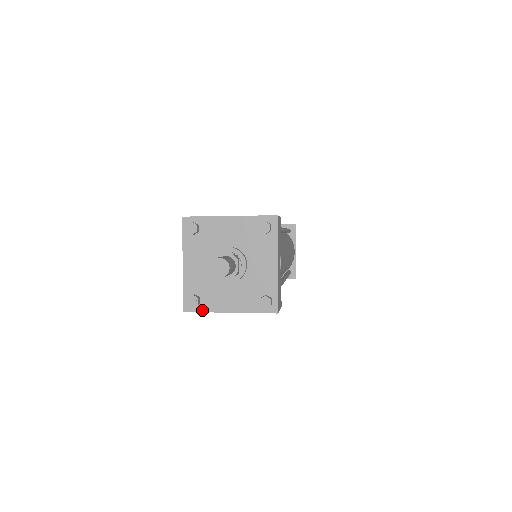
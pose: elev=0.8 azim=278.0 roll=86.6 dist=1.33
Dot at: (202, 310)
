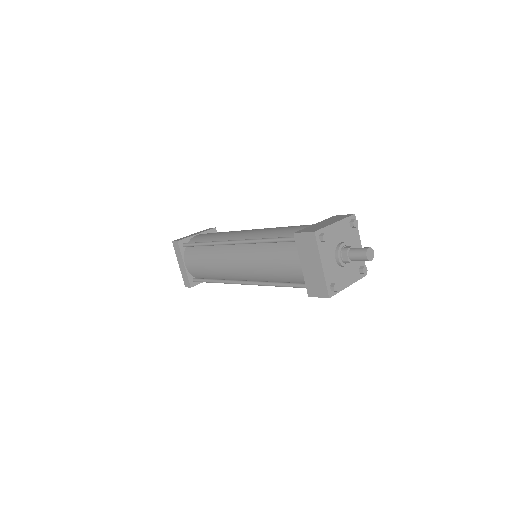
Dot at: (337, 292)
